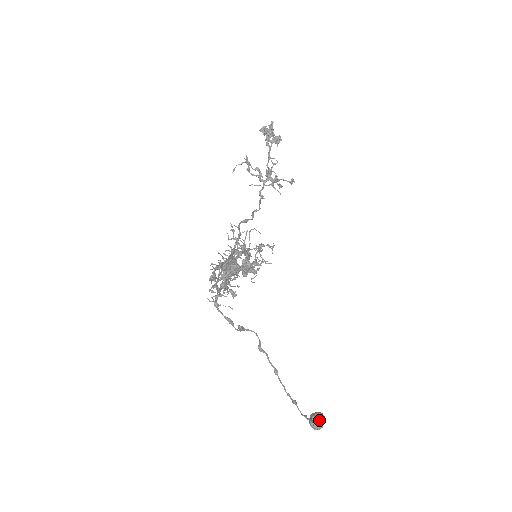
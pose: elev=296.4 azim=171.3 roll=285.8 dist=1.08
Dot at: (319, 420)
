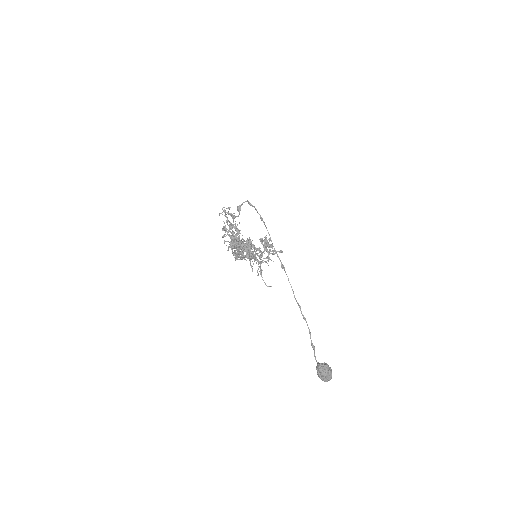
Dot at: (324, 363)
